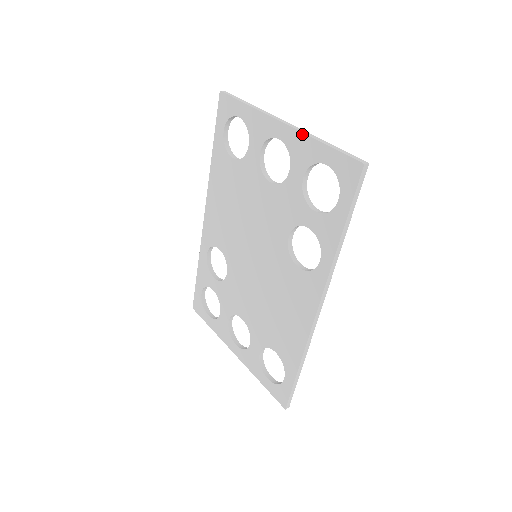
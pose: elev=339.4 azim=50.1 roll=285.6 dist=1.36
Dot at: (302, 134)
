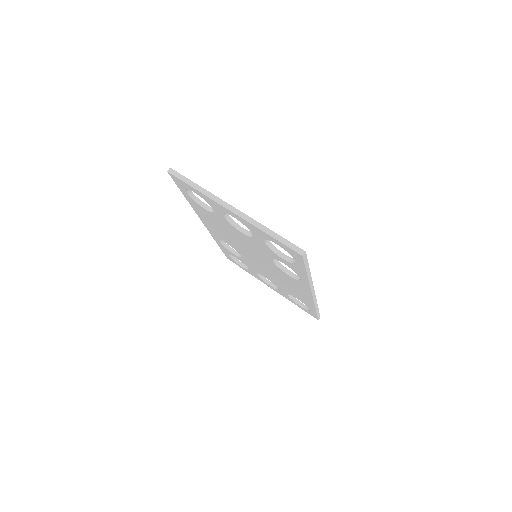
Dot at: (250, 224)
